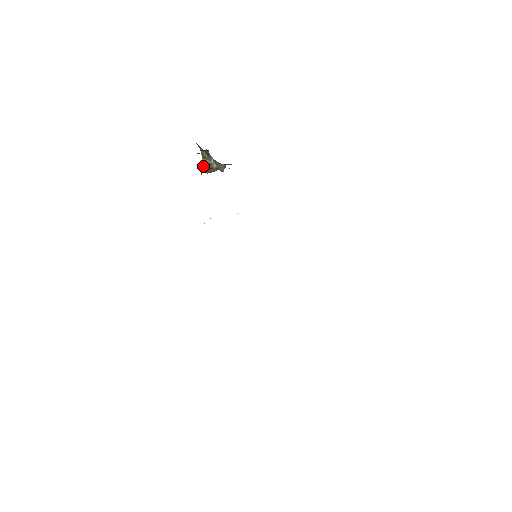
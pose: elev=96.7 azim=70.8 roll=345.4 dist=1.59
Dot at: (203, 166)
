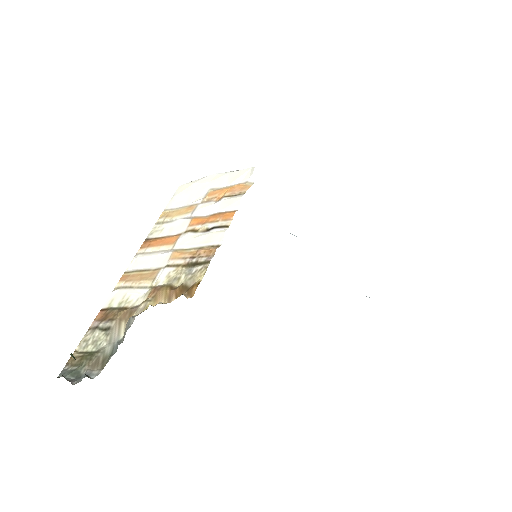
Dot at: occluded
